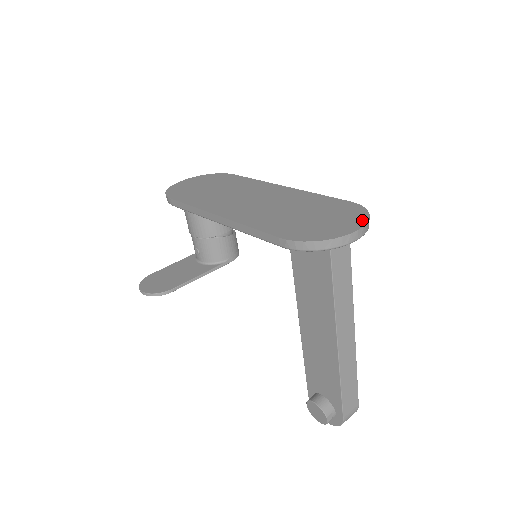
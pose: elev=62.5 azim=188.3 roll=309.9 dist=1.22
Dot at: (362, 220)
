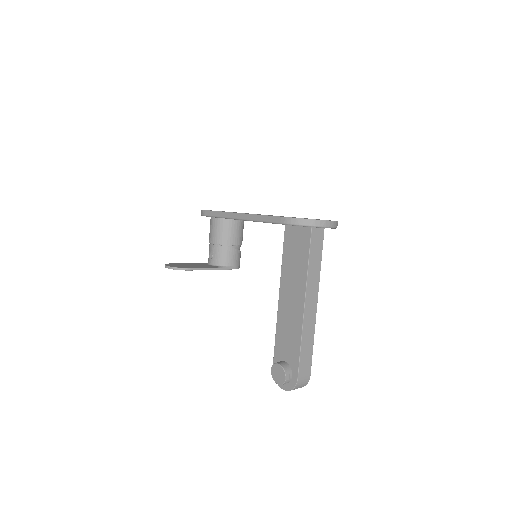
Dot at: occluded
